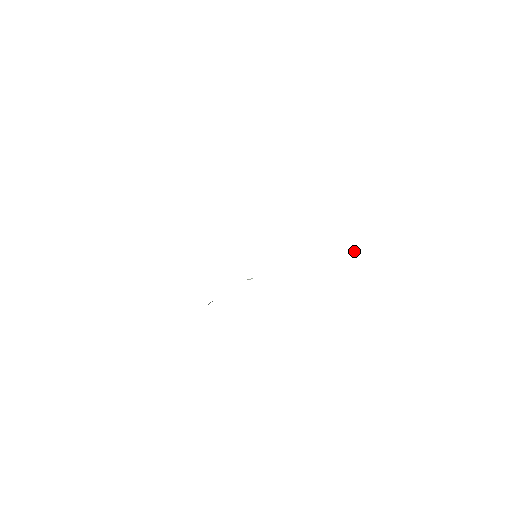
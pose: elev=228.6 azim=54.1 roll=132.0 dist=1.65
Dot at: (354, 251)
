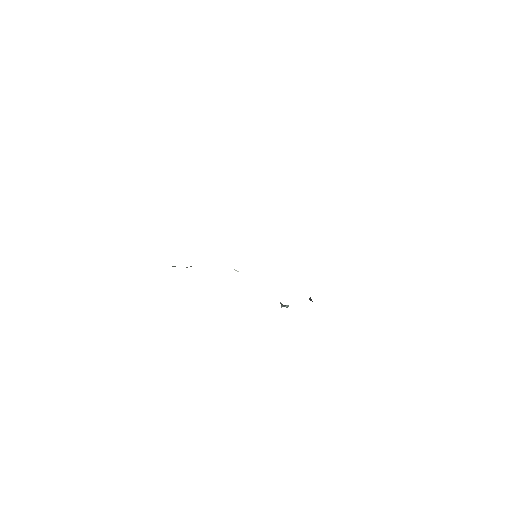
Dot at: (288, 305)
